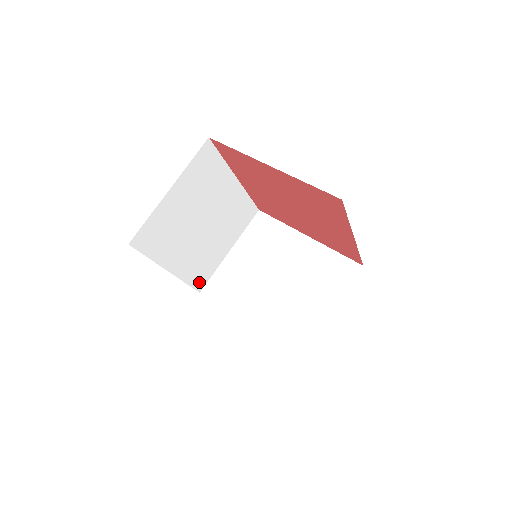
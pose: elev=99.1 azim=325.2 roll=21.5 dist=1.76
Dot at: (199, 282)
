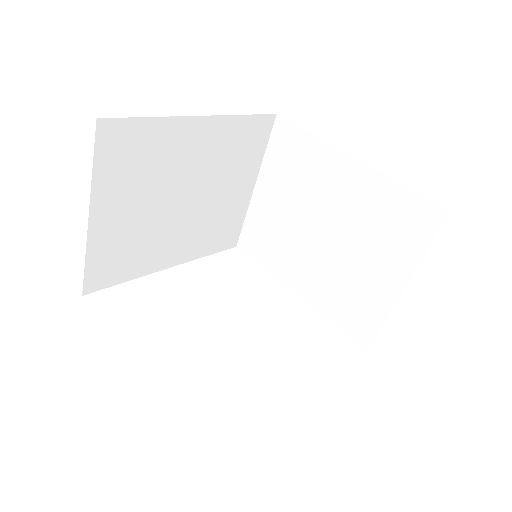
Dot at: (227, 241)
